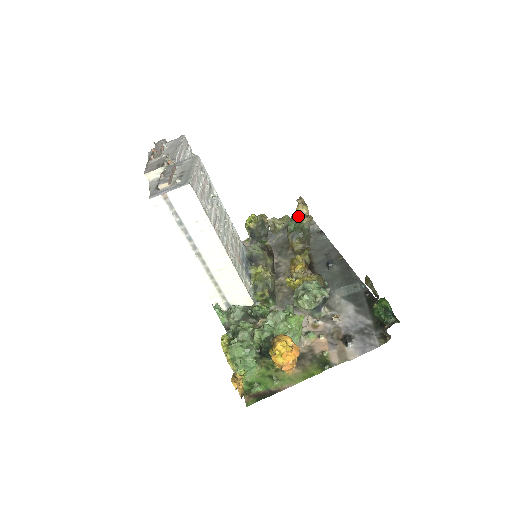
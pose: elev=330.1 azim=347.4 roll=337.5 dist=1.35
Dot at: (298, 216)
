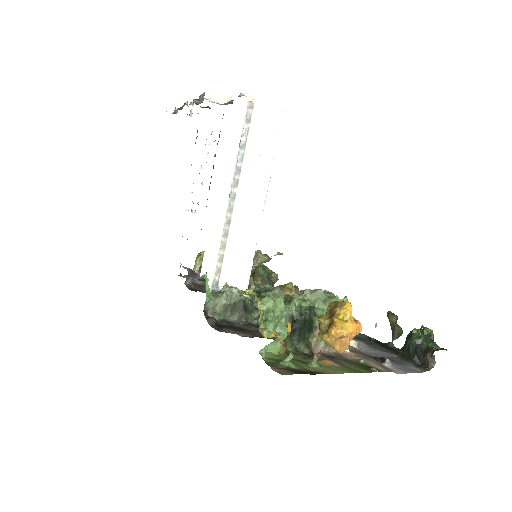
Dot at: (267, 268)
